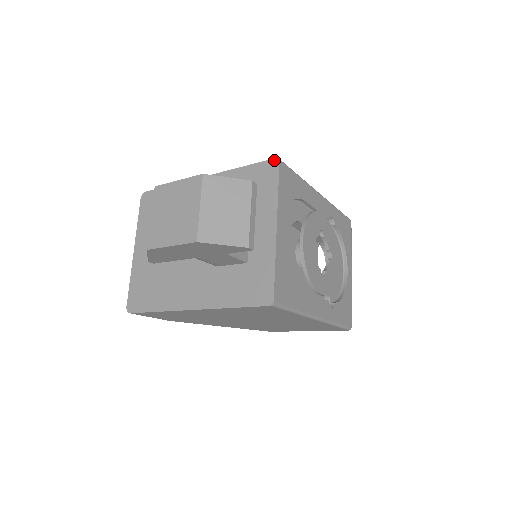
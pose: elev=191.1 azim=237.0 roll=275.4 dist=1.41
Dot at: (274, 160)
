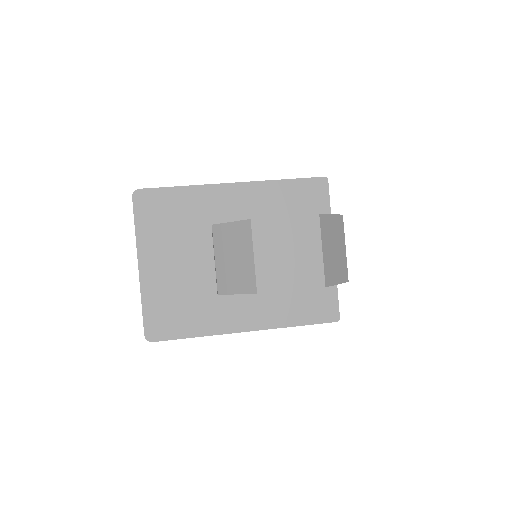
Dot at: (322, 179)
